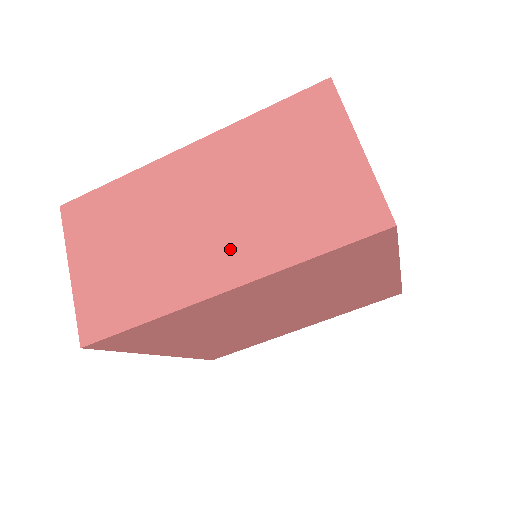
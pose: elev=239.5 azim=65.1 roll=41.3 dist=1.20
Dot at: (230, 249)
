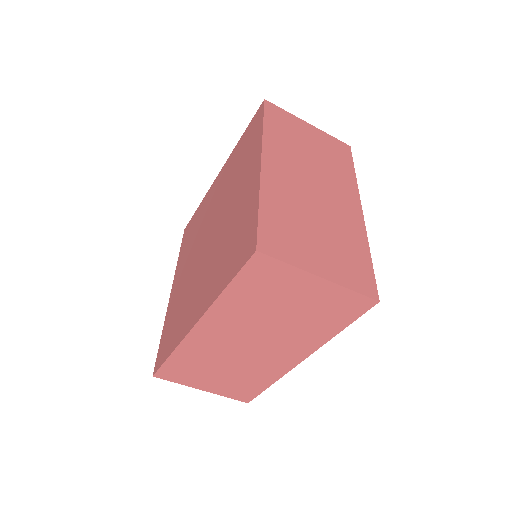
Dot at: (286, 348)
